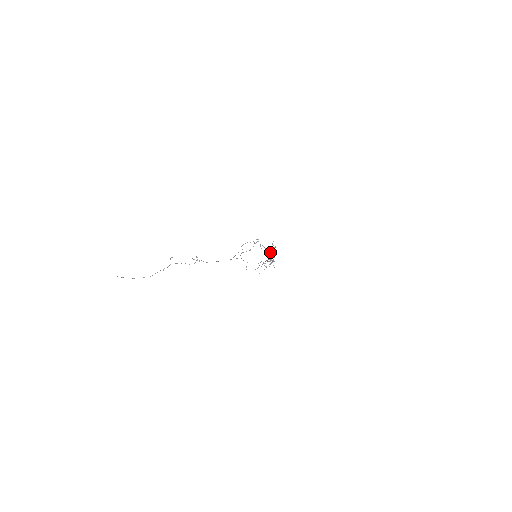
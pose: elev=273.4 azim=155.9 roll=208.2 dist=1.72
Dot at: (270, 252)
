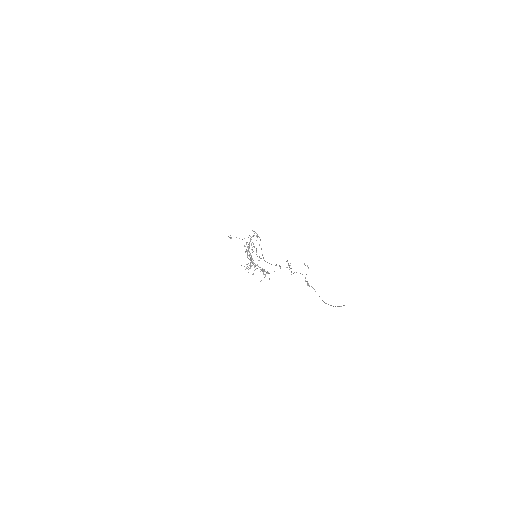
Dot at: (248, 249)
